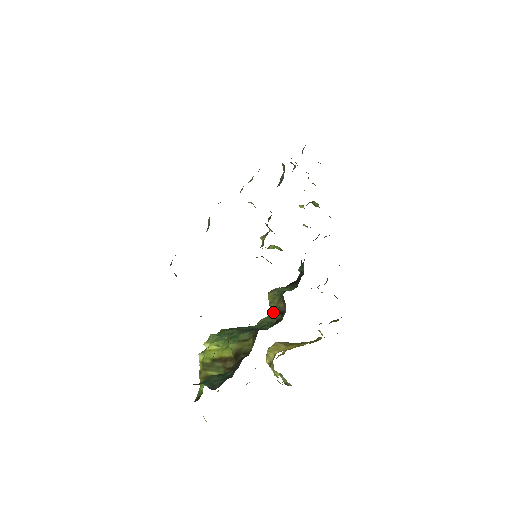
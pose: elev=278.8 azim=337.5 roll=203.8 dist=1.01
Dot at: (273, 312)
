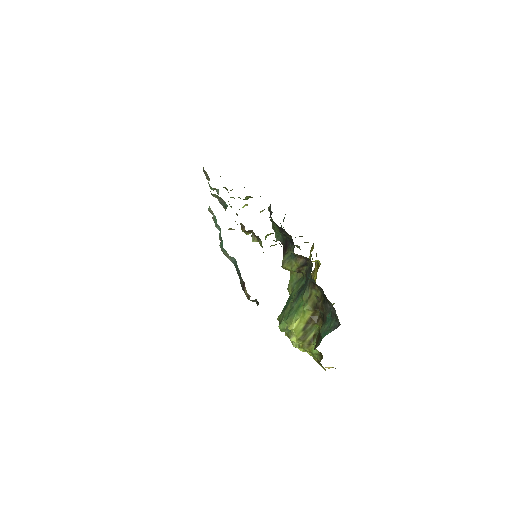
Dot at: (299, 271)
